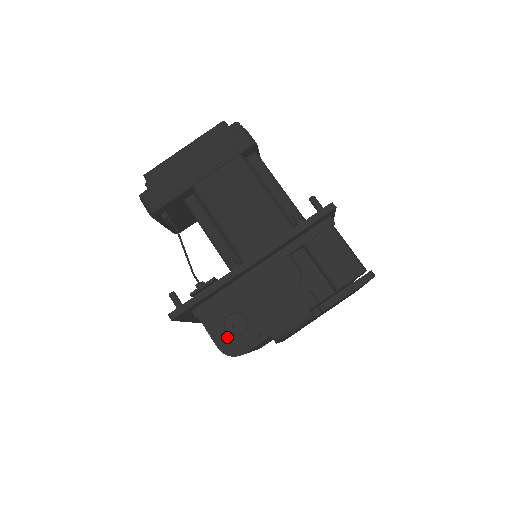
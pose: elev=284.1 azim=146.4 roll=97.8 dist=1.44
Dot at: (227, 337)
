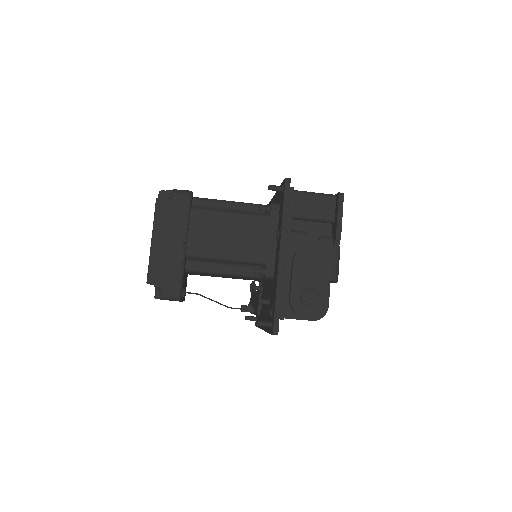
Dot at: (313, 309)
